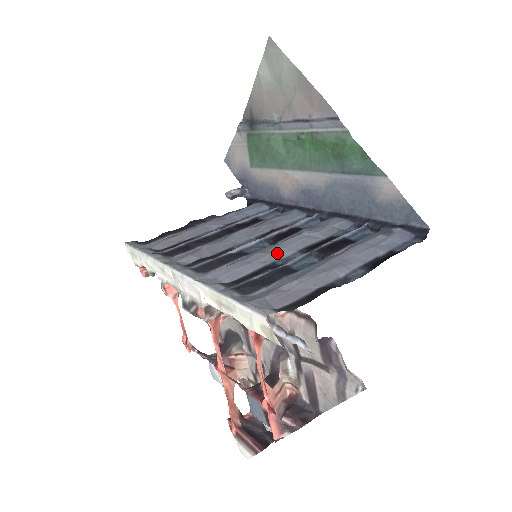
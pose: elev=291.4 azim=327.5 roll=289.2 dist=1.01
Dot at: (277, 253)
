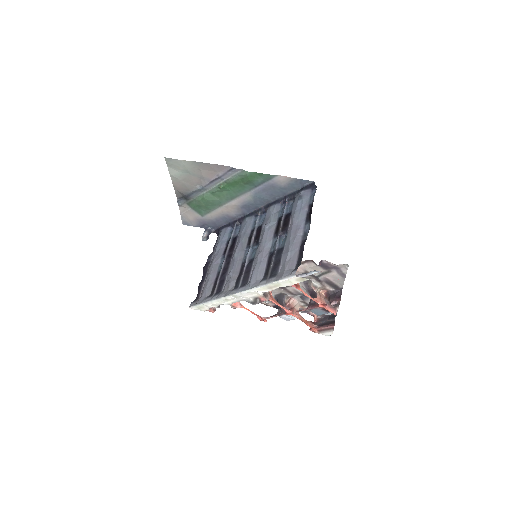
Dot at: (266, 247)
